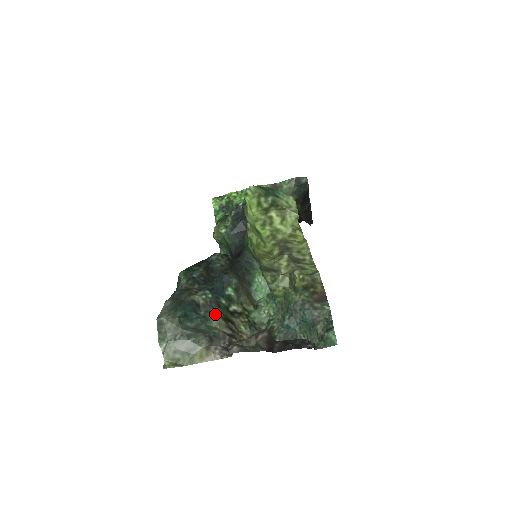
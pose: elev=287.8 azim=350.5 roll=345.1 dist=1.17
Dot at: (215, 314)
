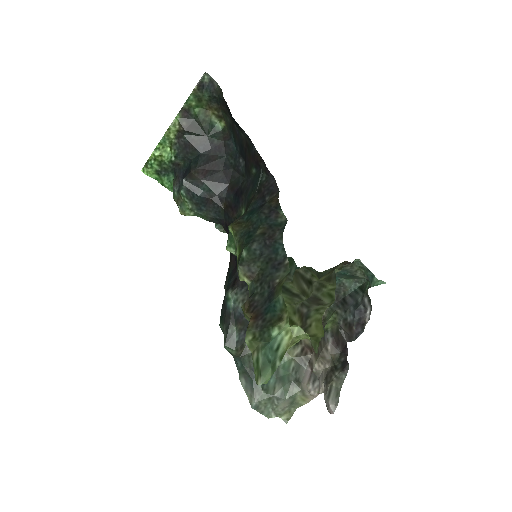
Dot at: occluded
